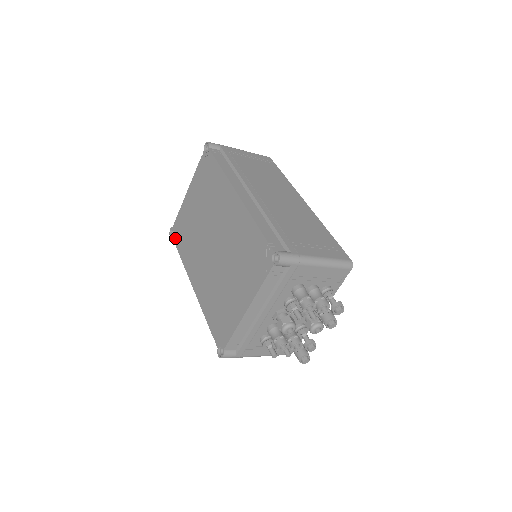
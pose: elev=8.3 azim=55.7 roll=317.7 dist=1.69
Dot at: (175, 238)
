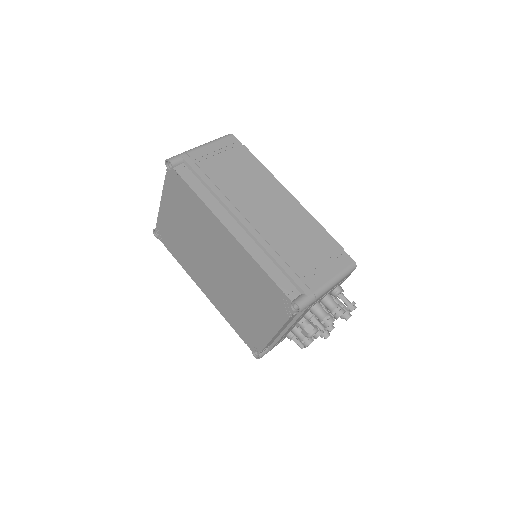
Dot at: (163, 242)
